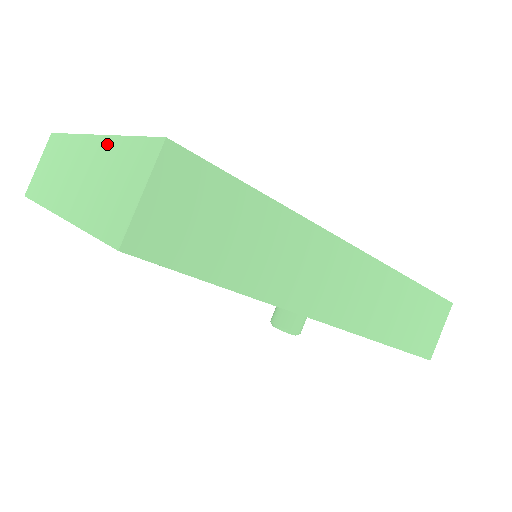
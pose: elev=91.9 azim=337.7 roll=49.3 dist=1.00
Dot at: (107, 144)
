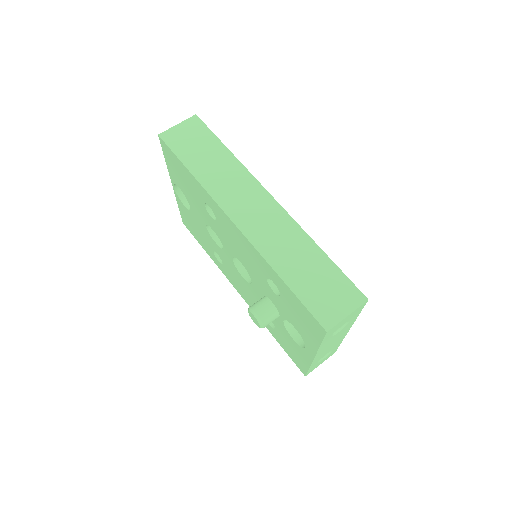
Dot at: occluded
